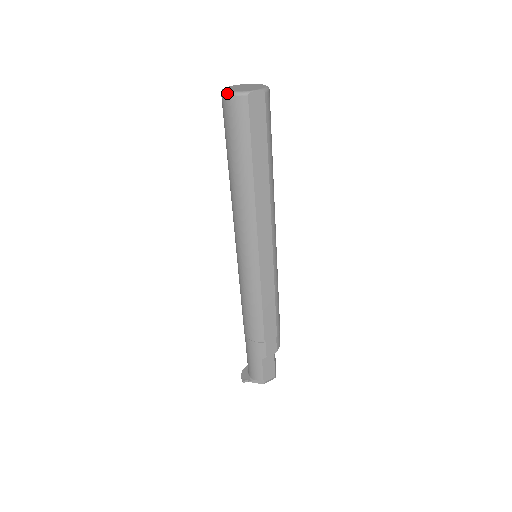
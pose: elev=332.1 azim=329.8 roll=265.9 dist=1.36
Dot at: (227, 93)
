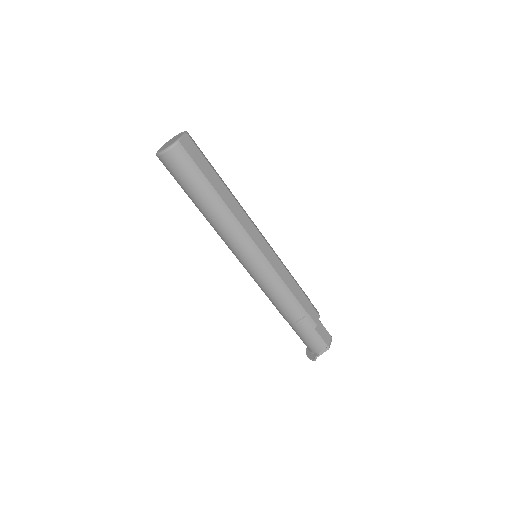
Dot at: (164, 151)
